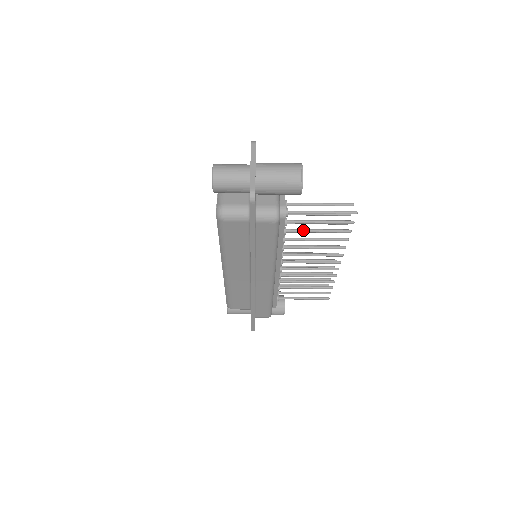
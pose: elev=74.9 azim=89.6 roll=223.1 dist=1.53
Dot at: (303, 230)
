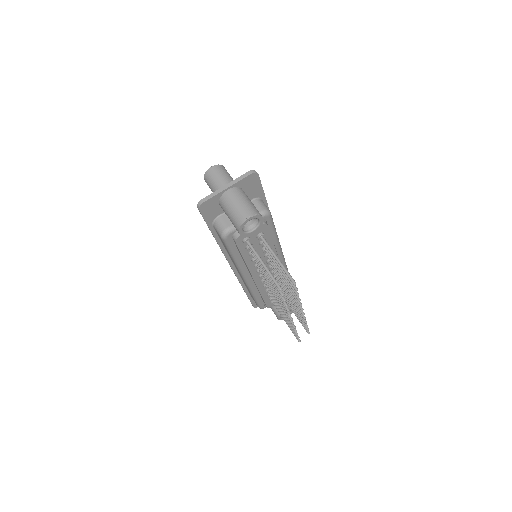
Dot at: occluded
